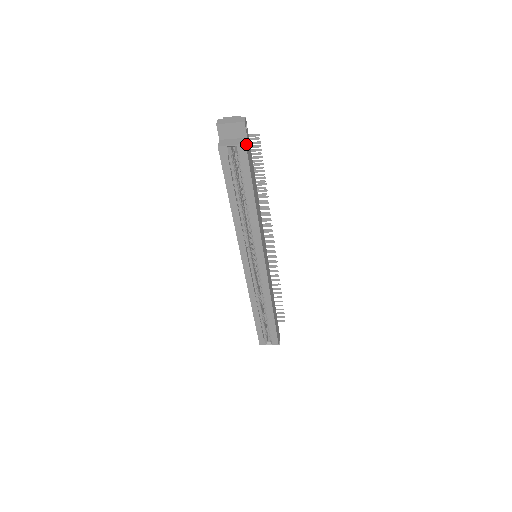
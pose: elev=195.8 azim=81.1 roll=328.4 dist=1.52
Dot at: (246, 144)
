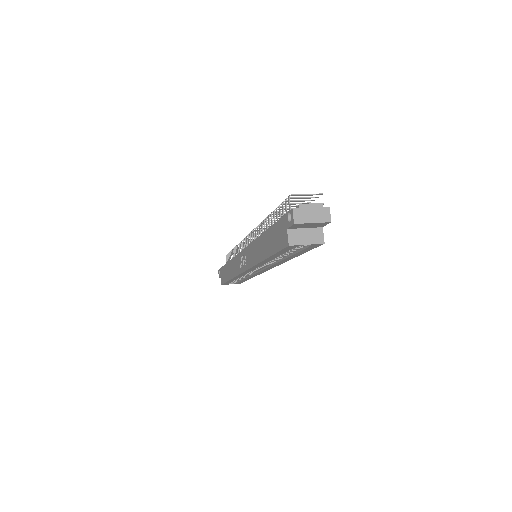
Dot at: (323, 240)
